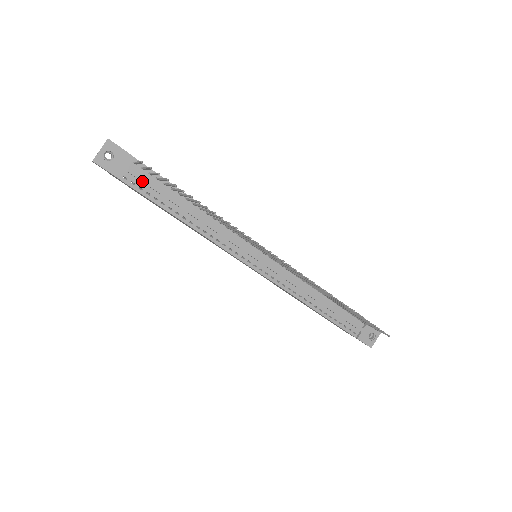
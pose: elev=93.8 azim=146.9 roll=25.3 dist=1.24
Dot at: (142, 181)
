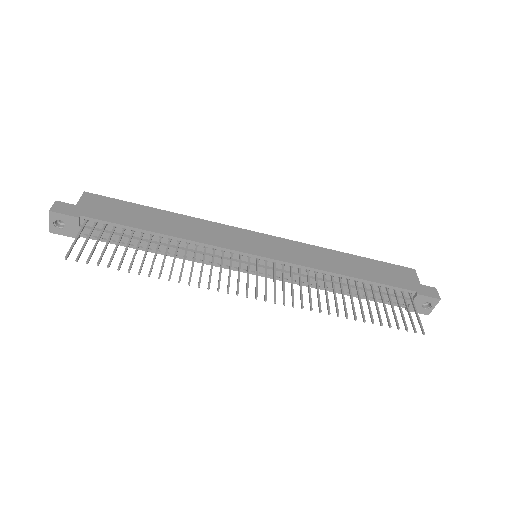
Dot at: occluded
